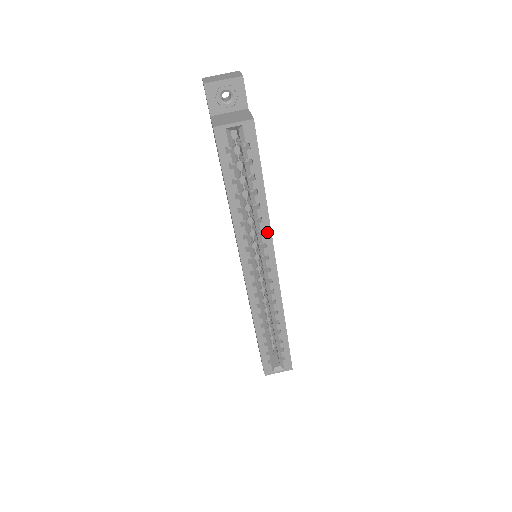
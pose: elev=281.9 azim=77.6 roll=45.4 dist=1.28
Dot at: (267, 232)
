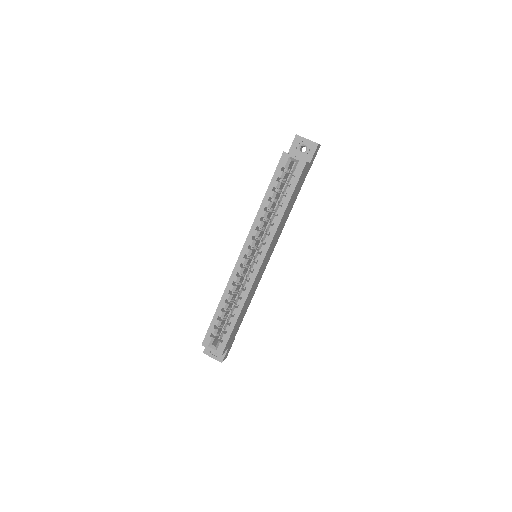
Dot at: (271, 235)
